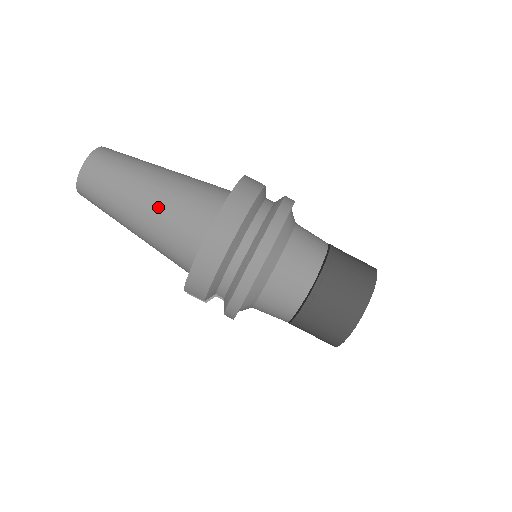
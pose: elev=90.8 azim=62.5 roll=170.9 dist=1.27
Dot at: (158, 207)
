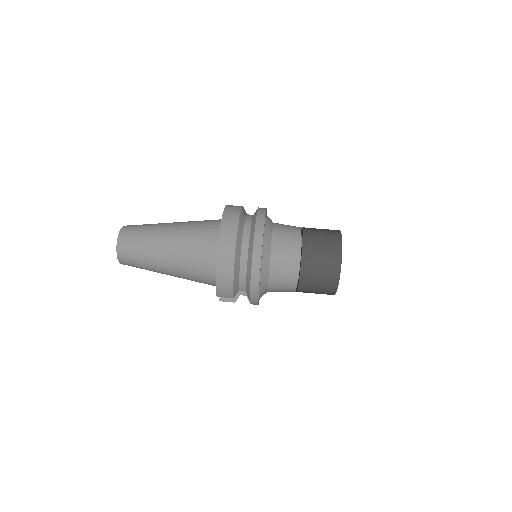
Dot at: (178, 248)
